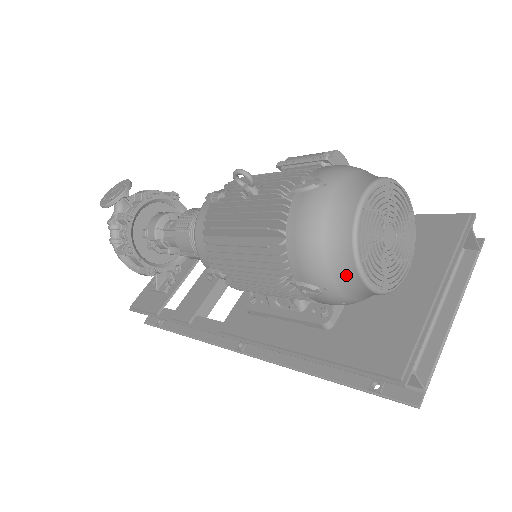
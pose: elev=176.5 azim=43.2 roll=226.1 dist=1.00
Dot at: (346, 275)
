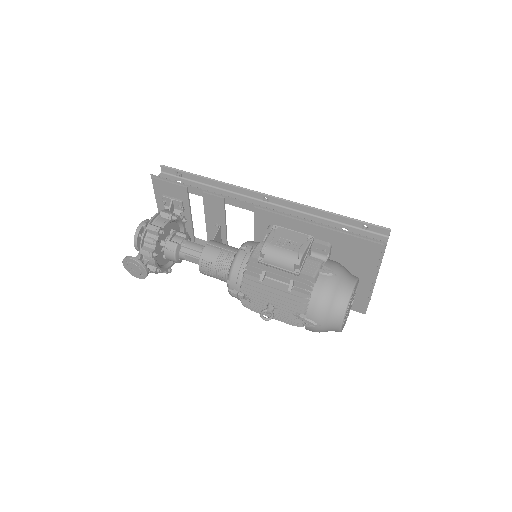
Dot at: occluded
